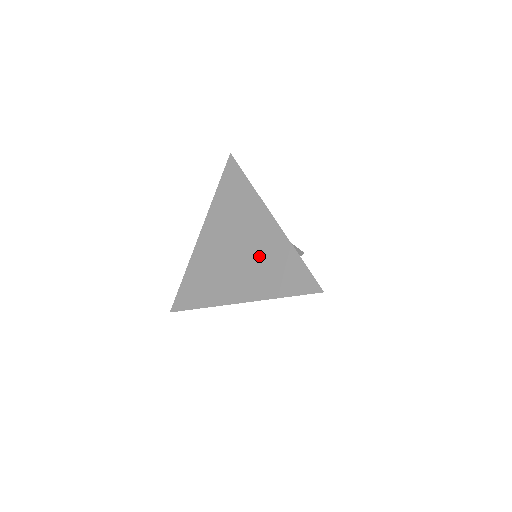
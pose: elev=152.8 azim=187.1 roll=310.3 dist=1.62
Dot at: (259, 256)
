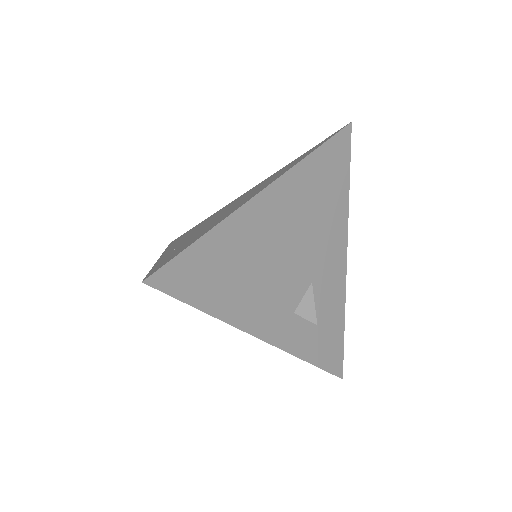
Dot at: (213, 221)
